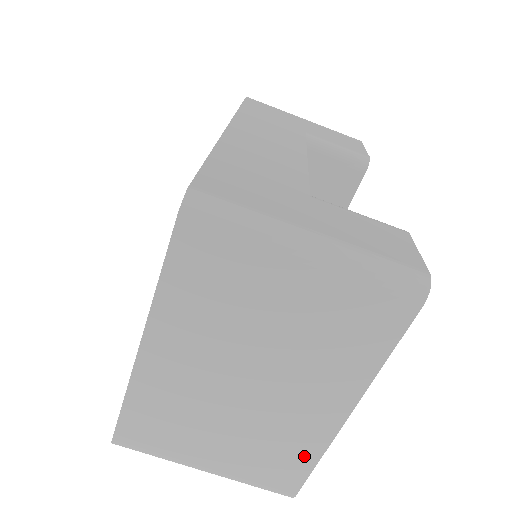
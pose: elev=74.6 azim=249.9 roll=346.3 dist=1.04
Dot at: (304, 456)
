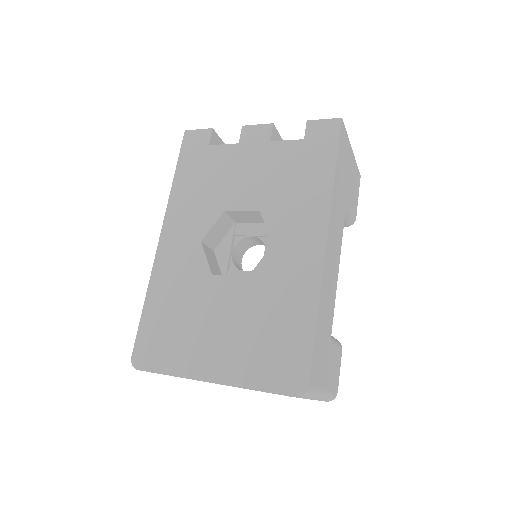
Dot at: occluded
